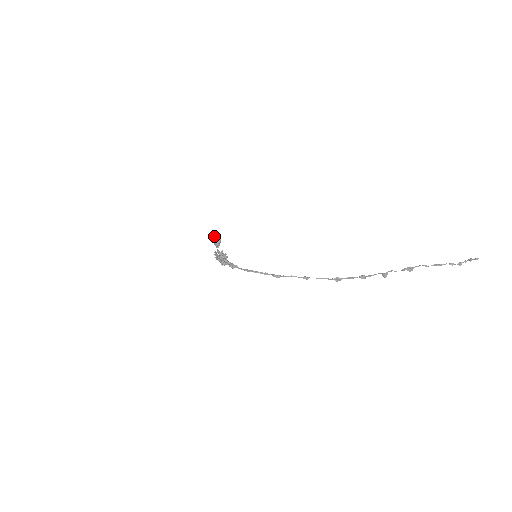
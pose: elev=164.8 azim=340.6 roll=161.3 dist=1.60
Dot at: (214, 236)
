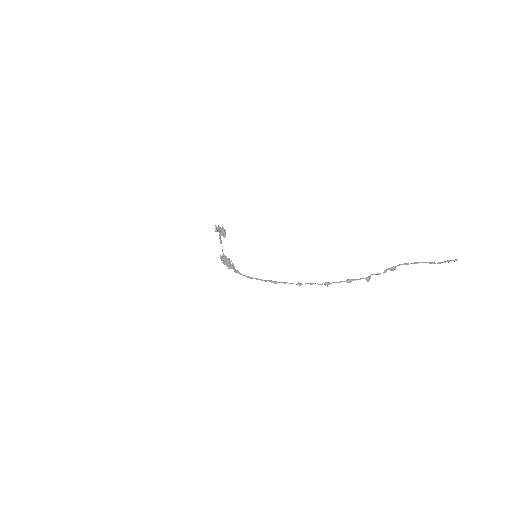
Dot at: (218, 230)
